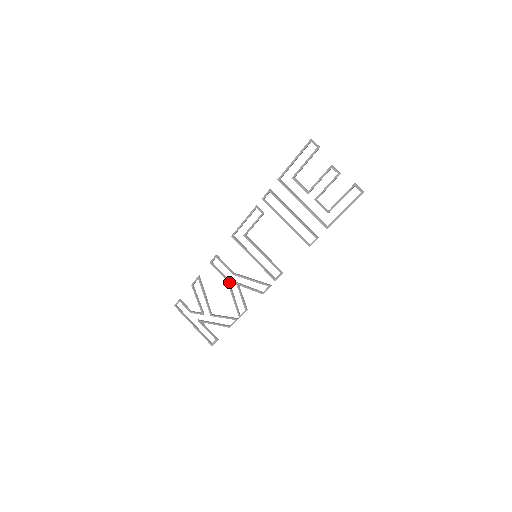
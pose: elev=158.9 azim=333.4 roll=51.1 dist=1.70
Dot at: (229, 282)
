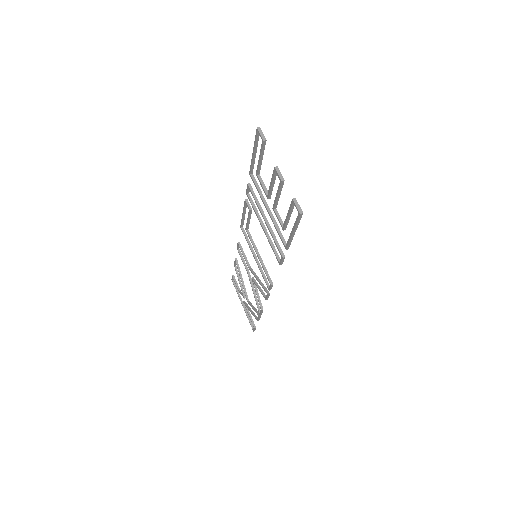
Dot at: (249, 274)
